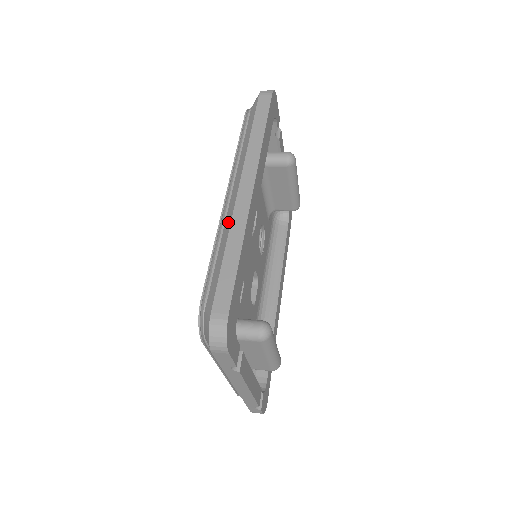
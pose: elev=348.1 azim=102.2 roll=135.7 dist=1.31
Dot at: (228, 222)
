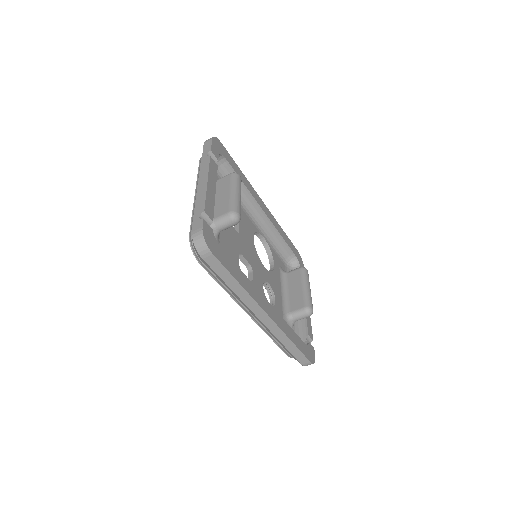
Dot at: occluded
